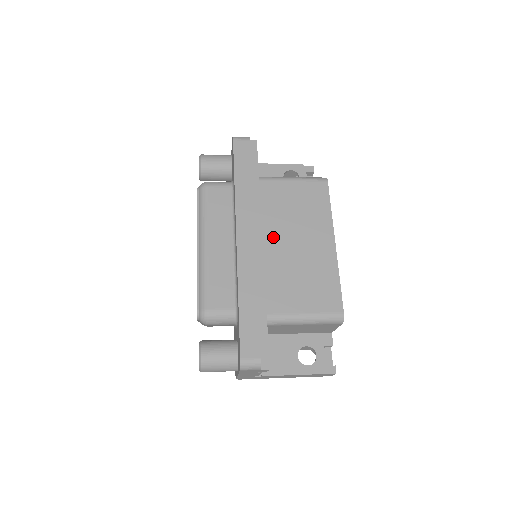
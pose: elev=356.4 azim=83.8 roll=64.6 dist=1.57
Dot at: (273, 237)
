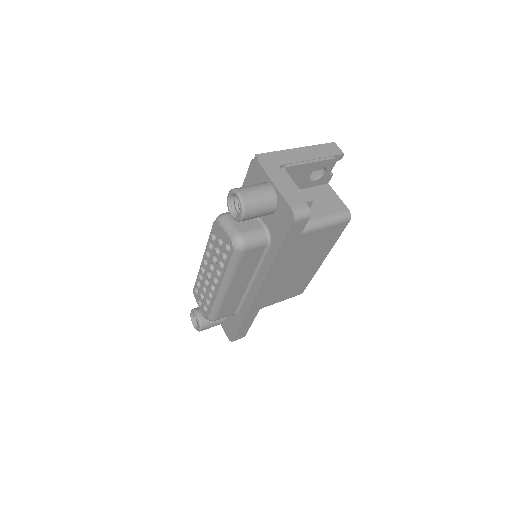
Dot at: (283, 272)
